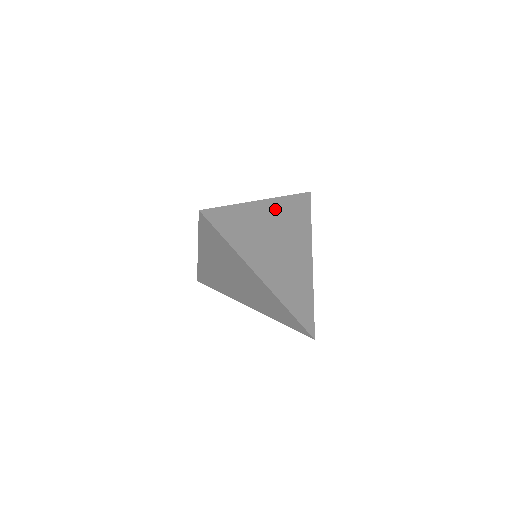
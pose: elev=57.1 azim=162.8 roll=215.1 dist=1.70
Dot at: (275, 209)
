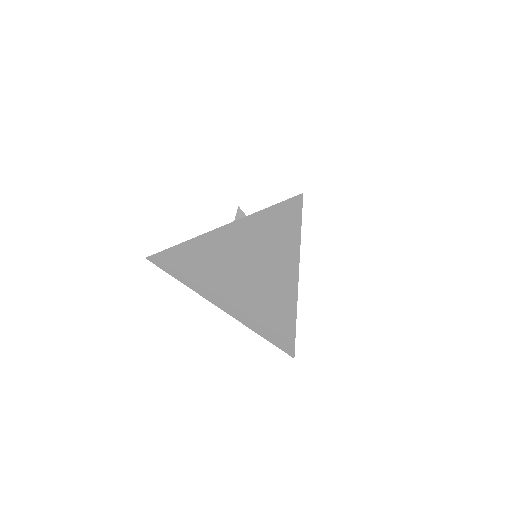
Dot at: occluded
